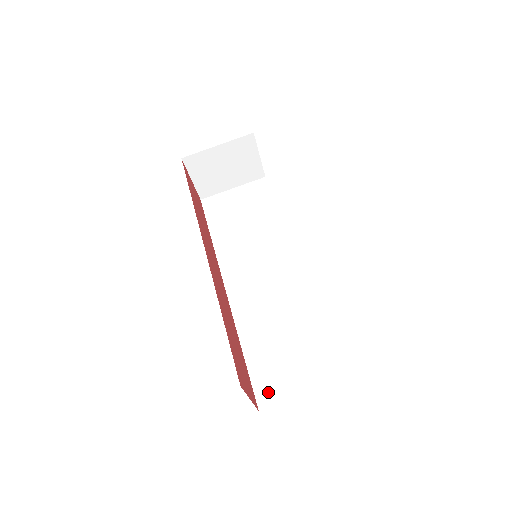
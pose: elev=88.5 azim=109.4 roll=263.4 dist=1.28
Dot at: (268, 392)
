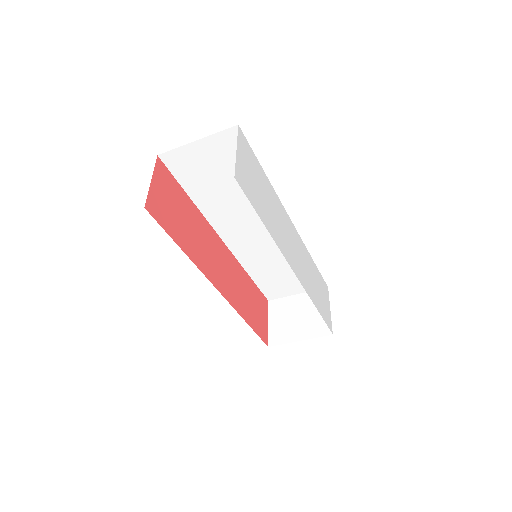
Dot at: (273, 294)
